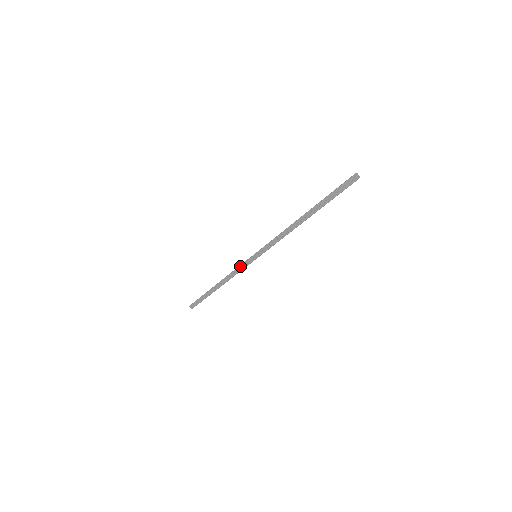
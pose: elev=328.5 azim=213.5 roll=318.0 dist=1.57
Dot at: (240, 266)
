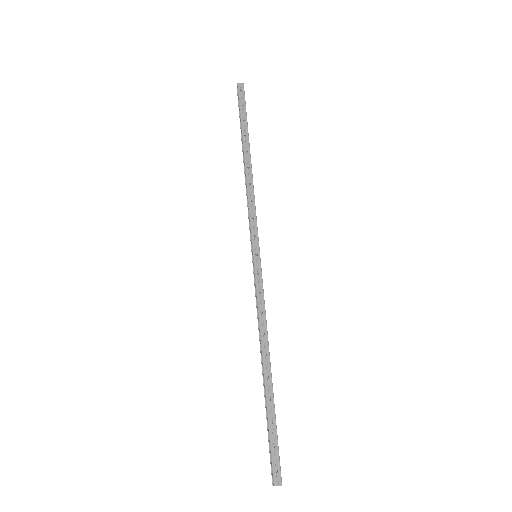
Dot at: (257, 291)
